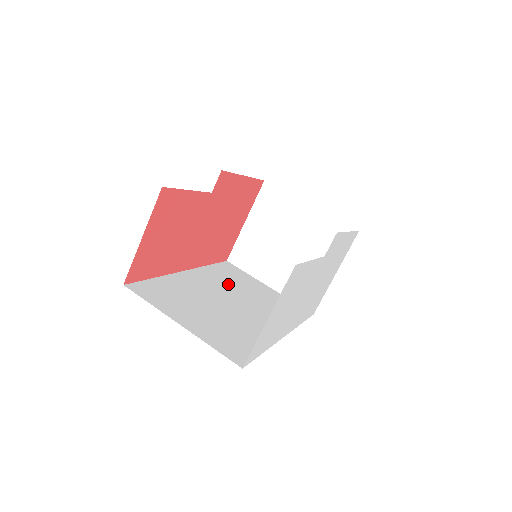
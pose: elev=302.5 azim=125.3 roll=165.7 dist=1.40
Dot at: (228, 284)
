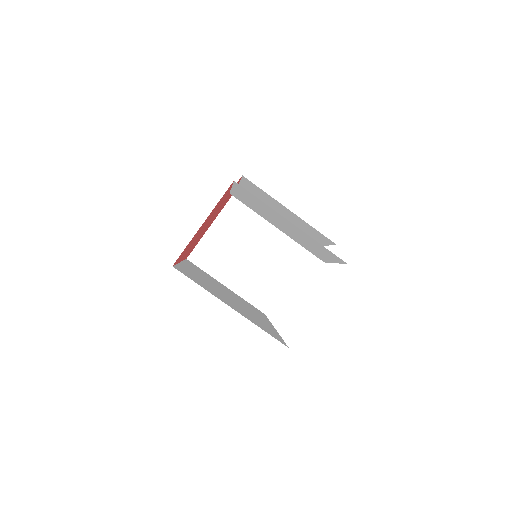
Dot at: (210, 280)
